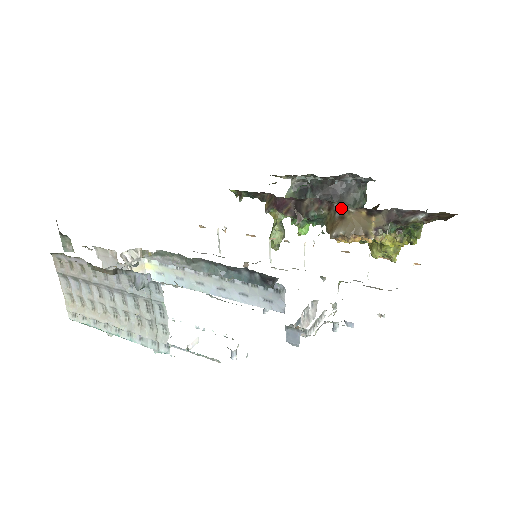
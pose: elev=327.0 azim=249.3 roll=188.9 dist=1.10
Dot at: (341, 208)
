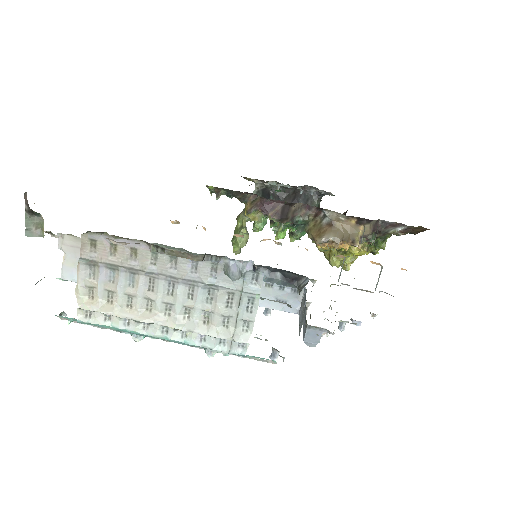
Dot at: (331, 215)
